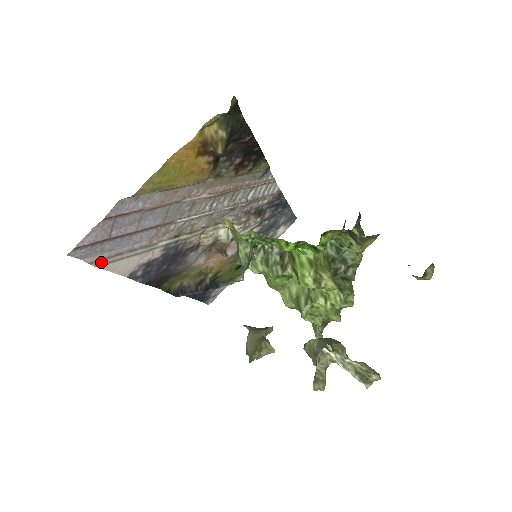
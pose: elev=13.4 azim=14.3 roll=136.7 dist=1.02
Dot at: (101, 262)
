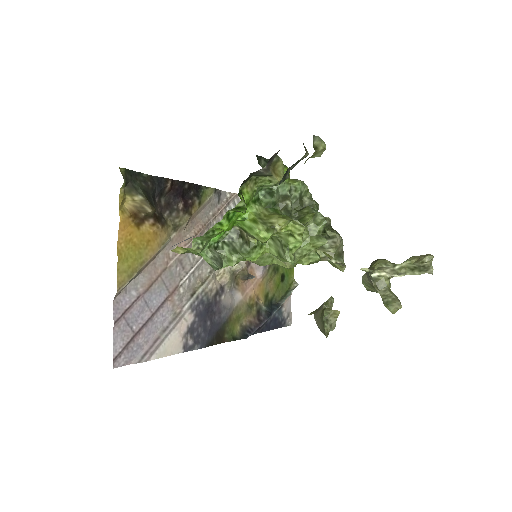
Dot at: (147, 355)
